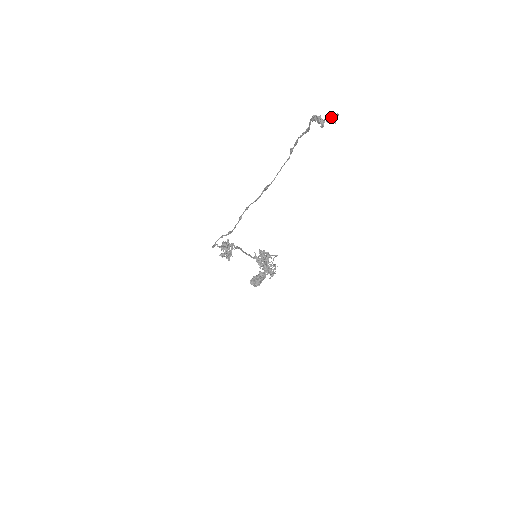
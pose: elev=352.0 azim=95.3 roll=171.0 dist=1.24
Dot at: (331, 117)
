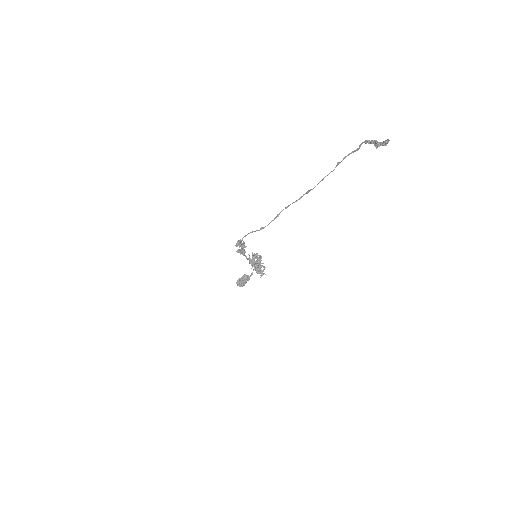
Dot at: (383, 142)
